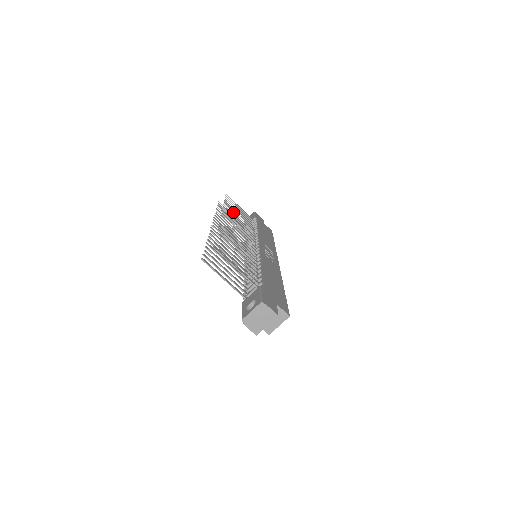
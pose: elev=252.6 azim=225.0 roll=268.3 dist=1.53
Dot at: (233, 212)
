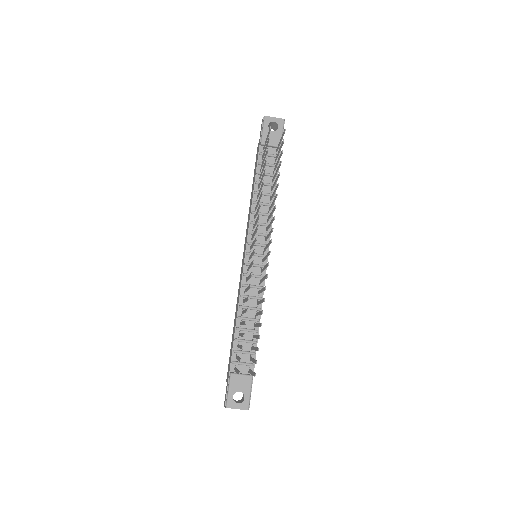
Dot at: (275, 190)
